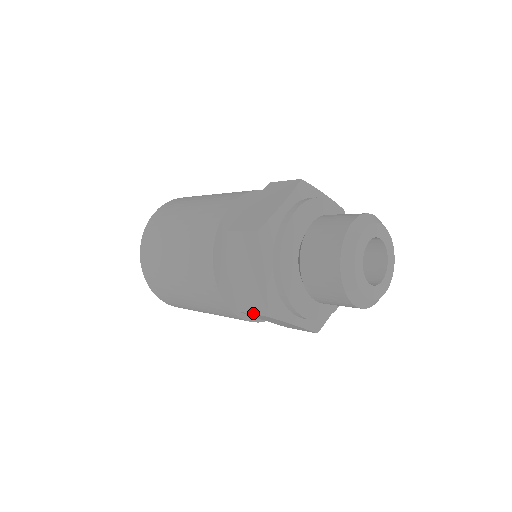
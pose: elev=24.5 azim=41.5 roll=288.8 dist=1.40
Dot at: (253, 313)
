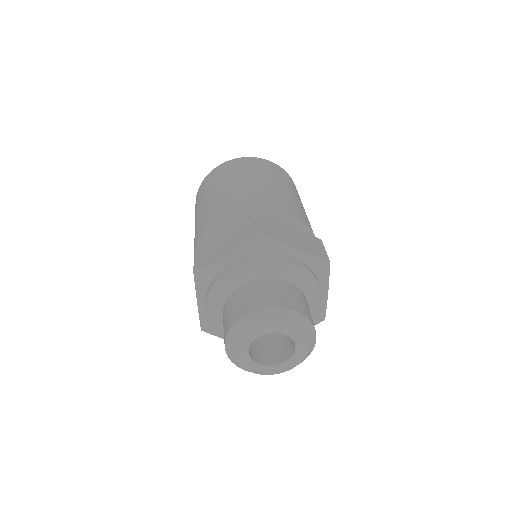
Dot at: occluded
